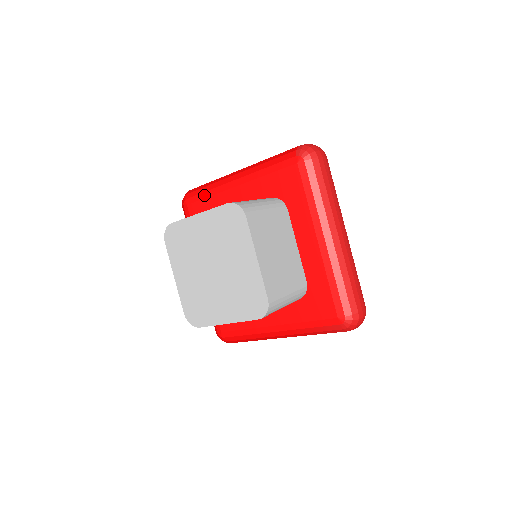
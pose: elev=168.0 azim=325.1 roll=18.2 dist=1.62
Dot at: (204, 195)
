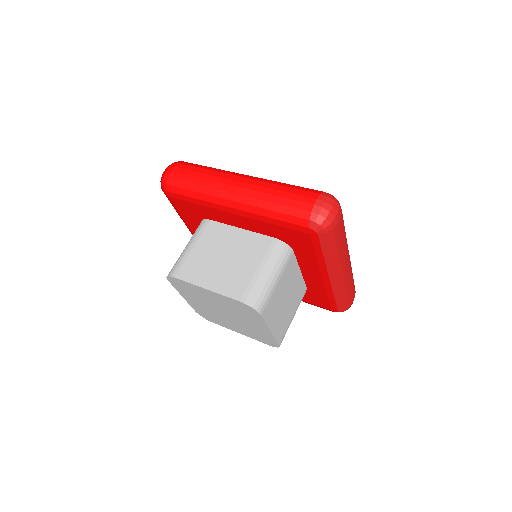
Dot at: (191, 200)
